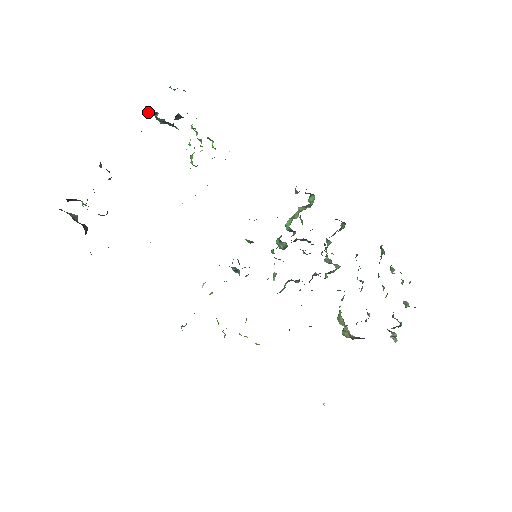
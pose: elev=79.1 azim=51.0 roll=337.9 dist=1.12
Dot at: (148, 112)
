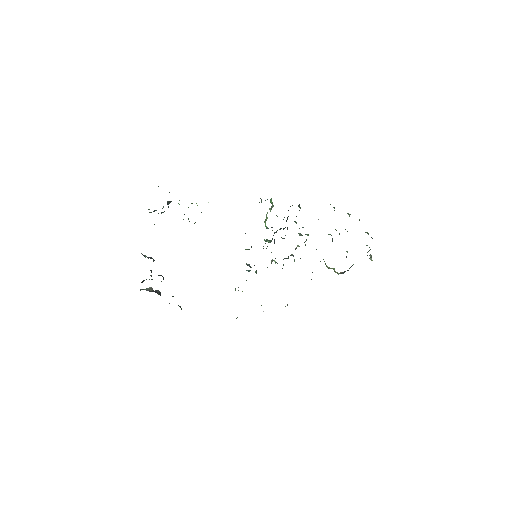
Dot at: (151, 212)
